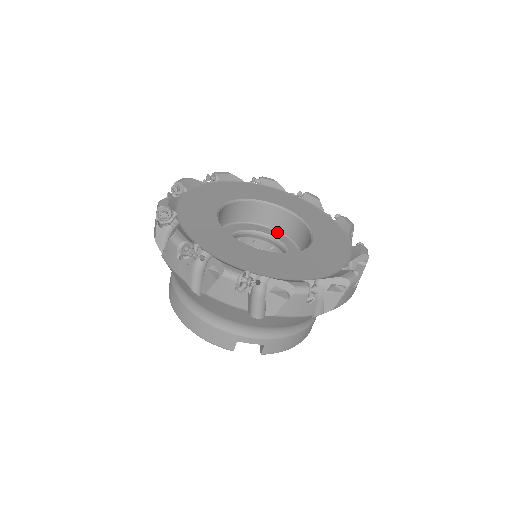
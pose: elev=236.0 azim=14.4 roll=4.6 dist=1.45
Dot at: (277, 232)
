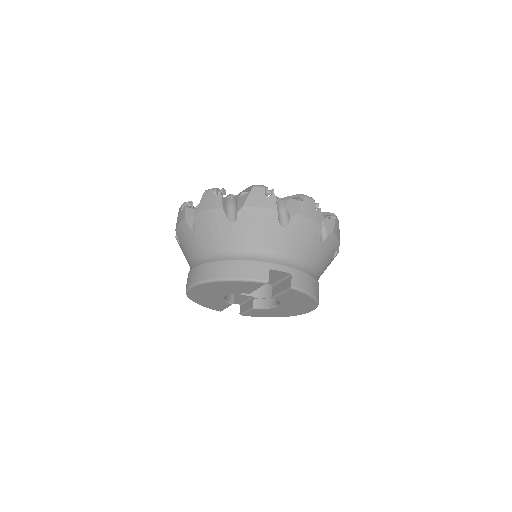
Dot at: occluded
